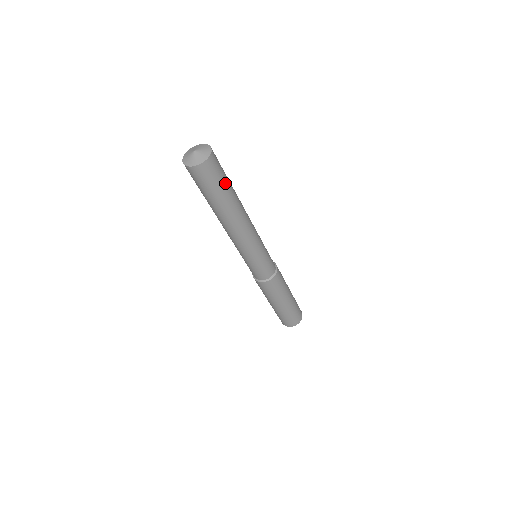
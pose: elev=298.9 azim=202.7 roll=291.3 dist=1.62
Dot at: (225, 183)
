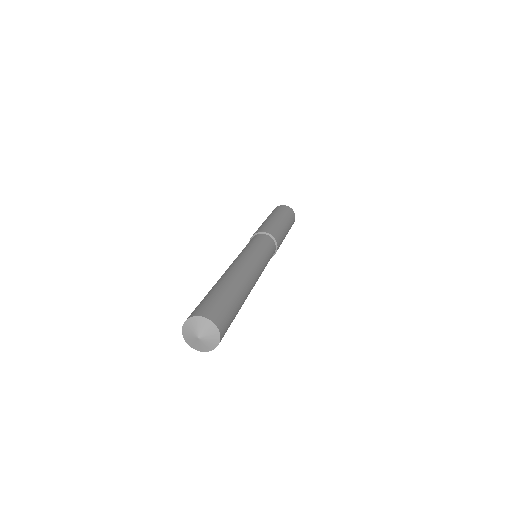
Dot at: (234, 314)
